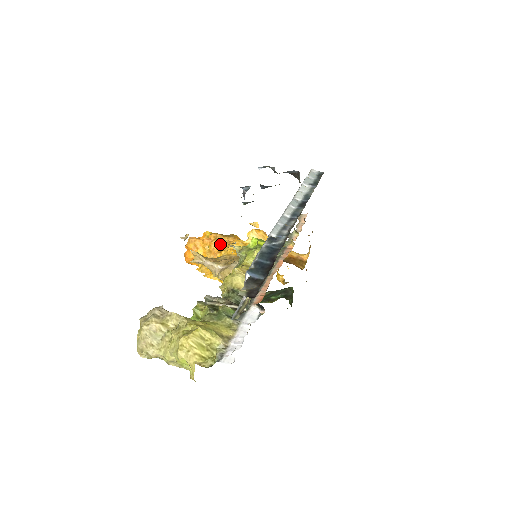
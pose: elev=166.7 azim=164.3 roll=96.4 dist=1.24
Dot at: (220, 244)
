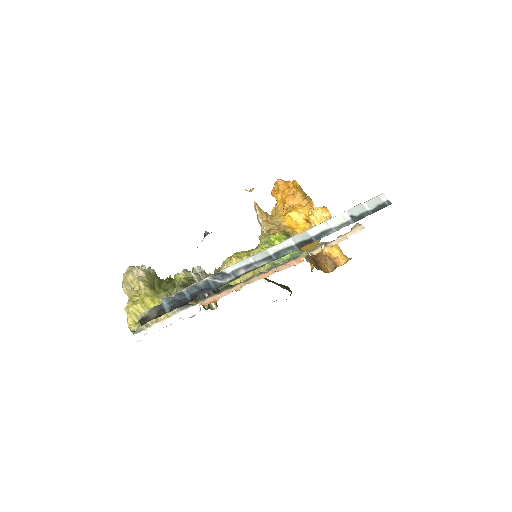
Dot at: (292, 202)
